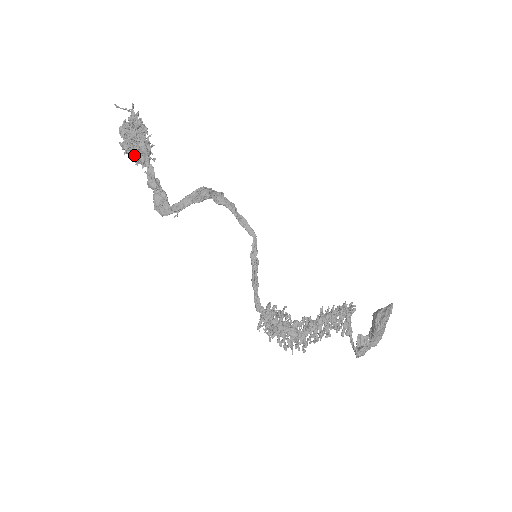
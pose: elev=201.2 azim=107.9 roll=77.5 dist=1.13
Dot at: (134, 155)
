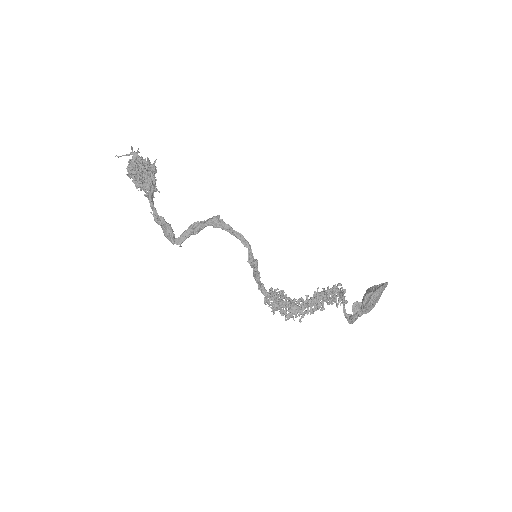
Dot at: occluded
